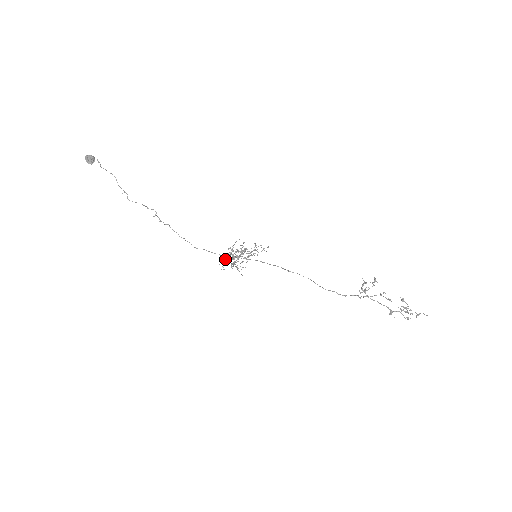
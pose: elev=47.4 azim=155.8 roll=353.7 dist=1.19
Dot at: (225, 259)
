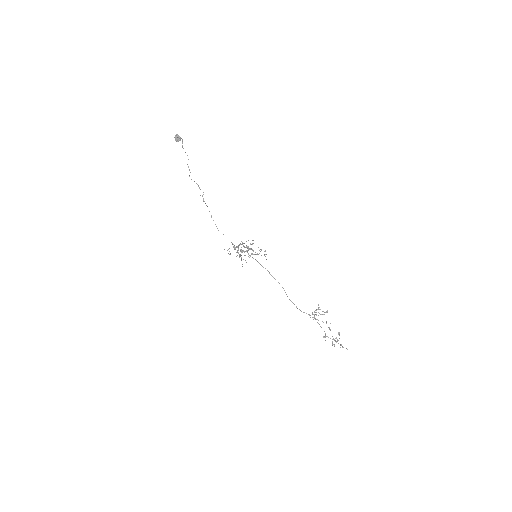
Dot at: (234, 248)
